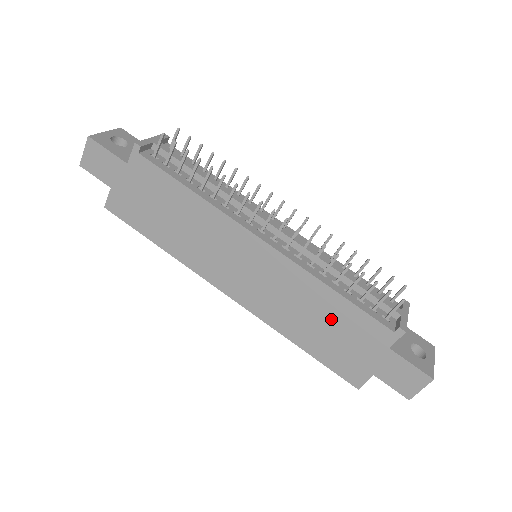
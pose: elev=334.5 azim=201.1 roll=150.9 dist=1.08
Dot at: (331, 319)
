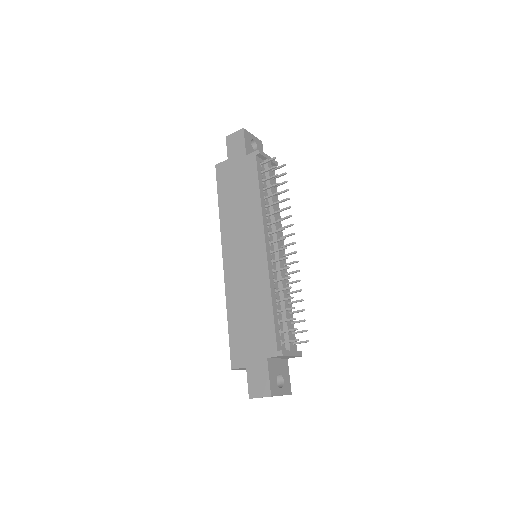
Dot at: (256, 316)
